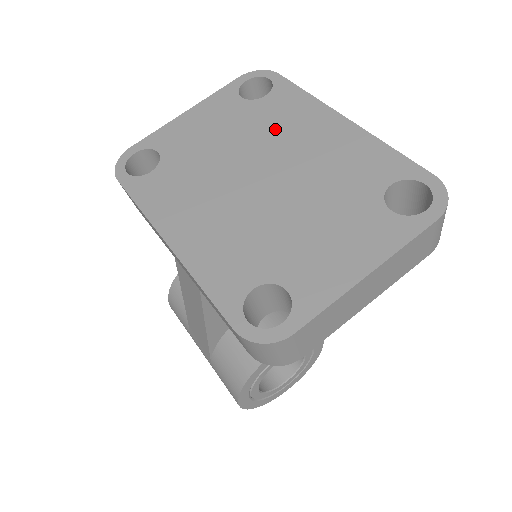
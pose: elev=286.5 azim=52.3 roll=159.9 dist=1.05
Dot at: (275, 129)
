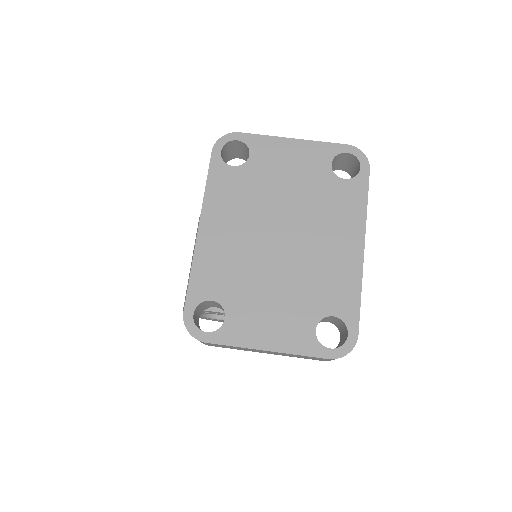
Dot at: (322, 212)
